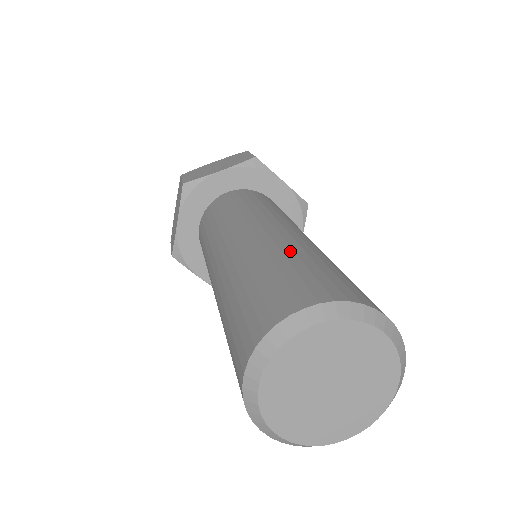
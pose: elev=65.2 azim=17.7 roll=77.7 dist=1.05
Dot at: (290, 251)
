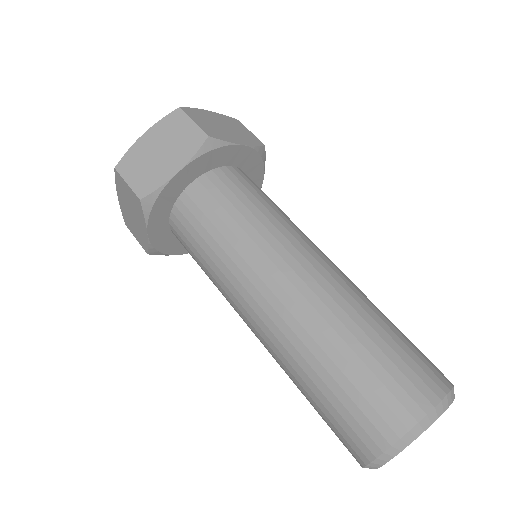
Dot at: (347, 333)
